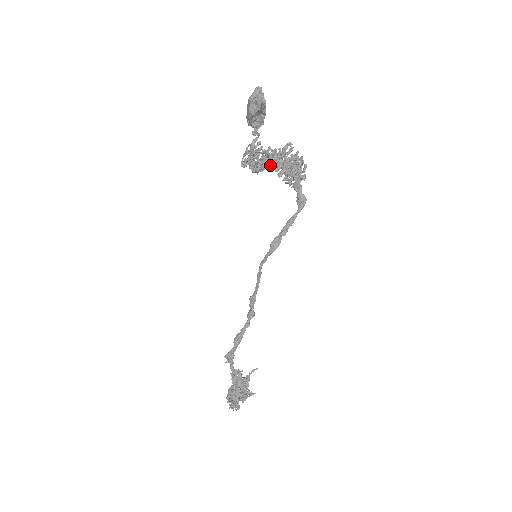
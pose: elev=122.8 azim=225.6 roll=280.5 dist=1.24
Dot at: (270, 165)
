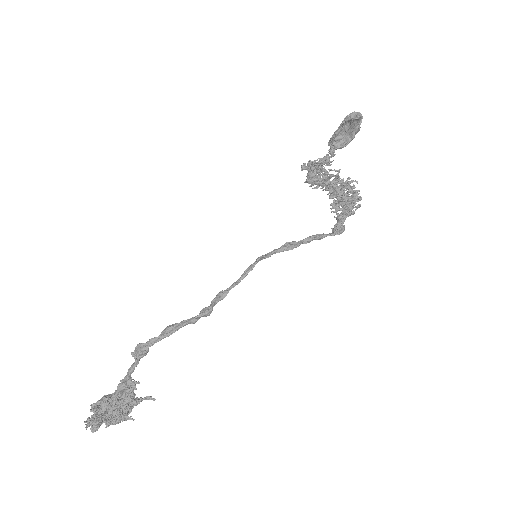
Dot at: (328, 183)
